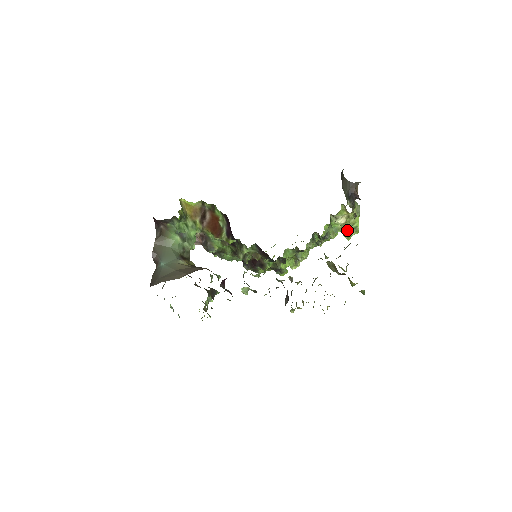
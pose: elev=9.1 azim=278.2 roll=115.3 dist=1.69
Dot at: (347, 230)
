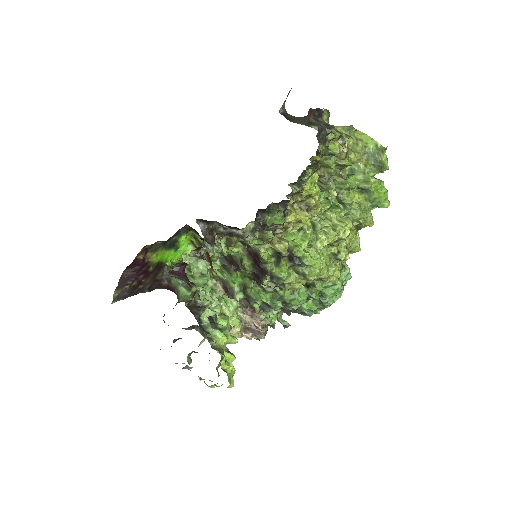
Dot at: (372, 161)
